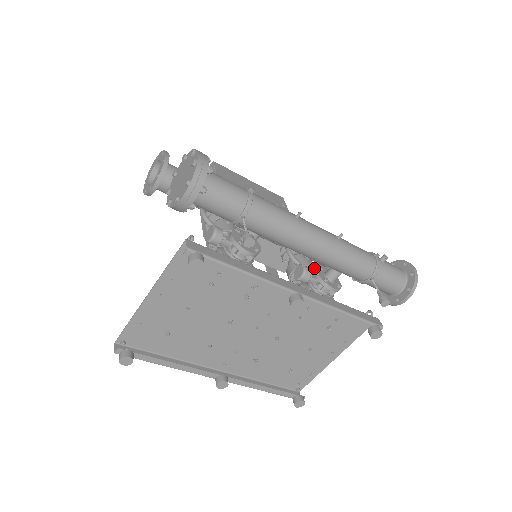
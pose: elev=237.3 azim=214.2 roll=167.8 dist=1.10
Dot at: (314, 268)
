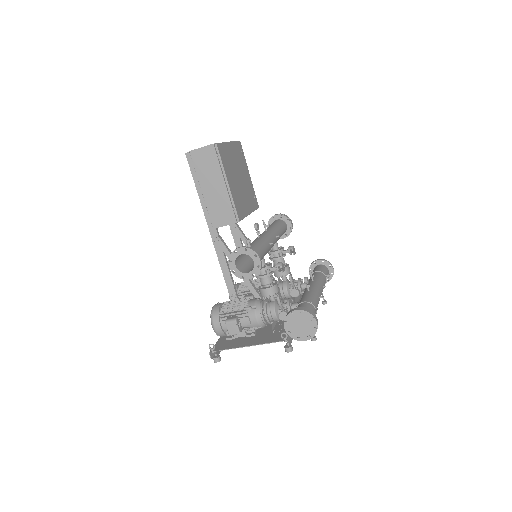
Dot at: occluded
